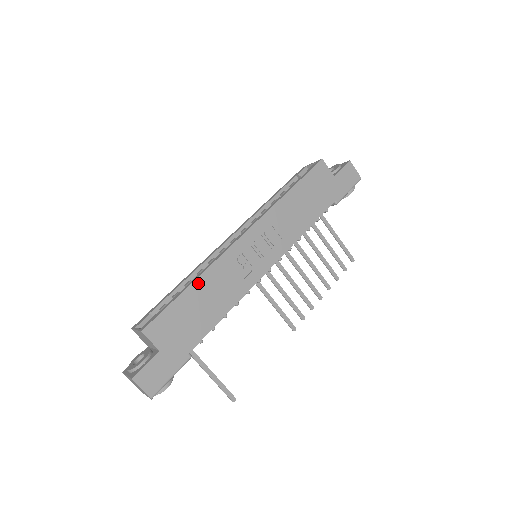
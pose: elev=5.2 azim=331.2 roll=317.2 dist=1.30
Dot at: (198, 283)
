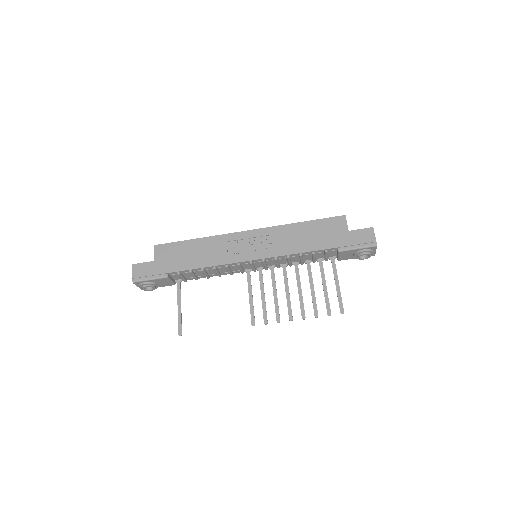
Dot at: (200, 241)
